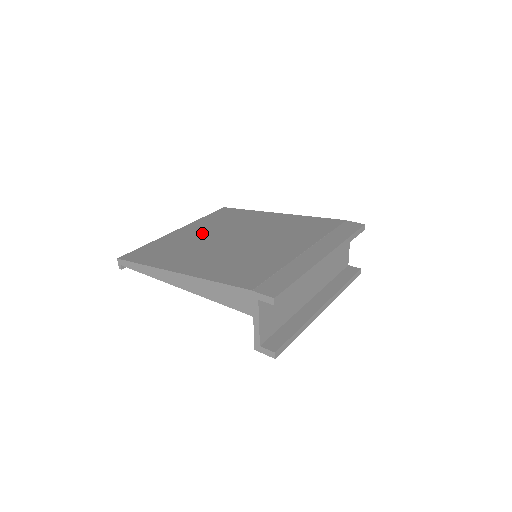
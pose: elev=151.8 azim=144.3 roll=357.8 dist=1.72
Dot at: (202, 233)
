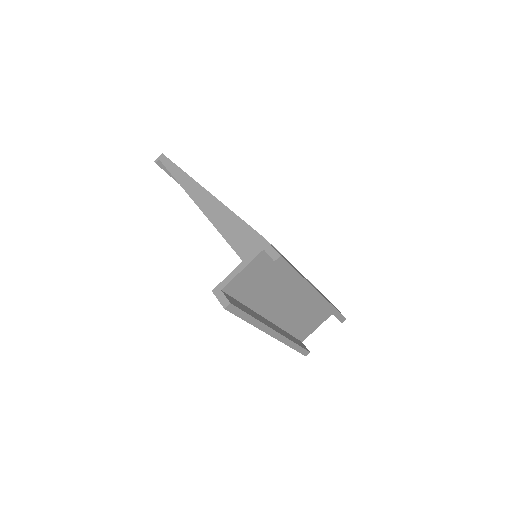
Dot at: occluded
